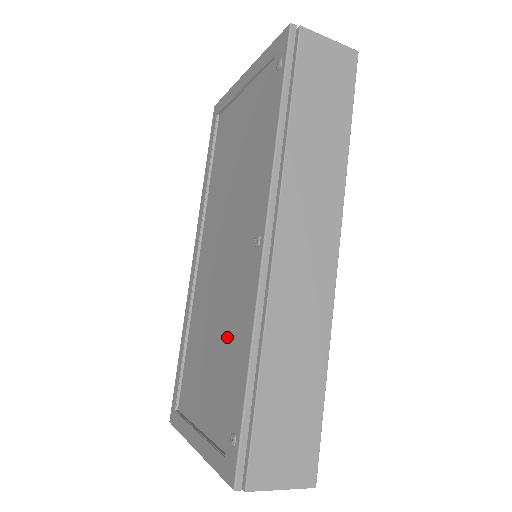
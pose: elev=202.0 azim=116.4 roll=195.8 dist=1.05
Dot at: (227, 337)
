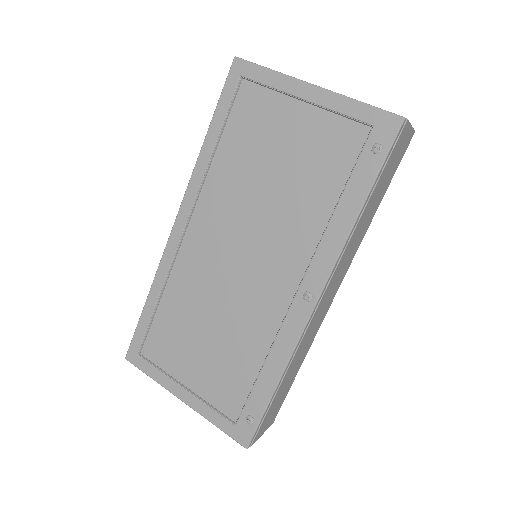
Dot at: (242, 341)
